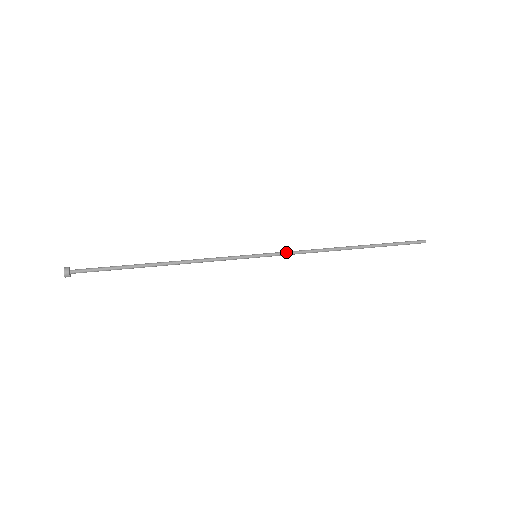
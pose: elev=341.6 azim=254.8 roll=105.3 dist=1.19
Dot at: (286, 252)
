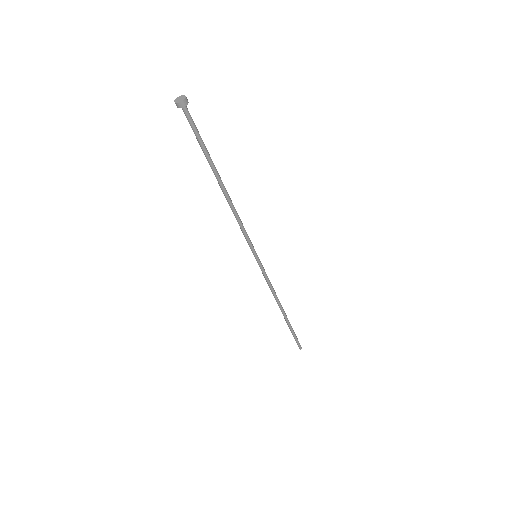
Dot at: occluded
